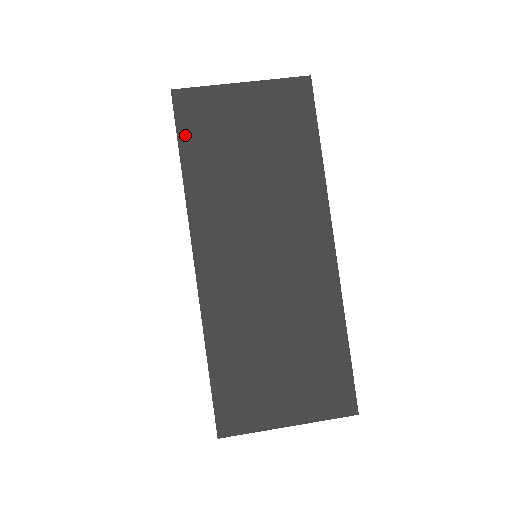
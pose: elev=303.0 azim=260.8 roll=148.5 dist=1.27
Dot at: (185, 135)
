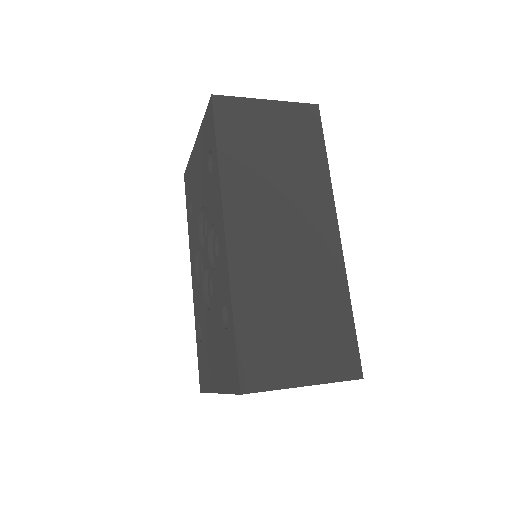
Dot at: (221, 129)
